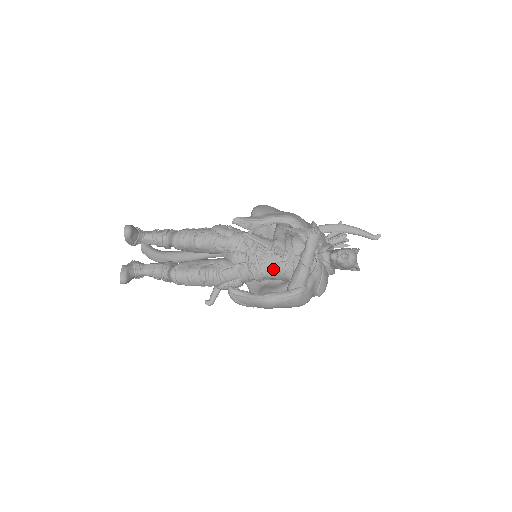
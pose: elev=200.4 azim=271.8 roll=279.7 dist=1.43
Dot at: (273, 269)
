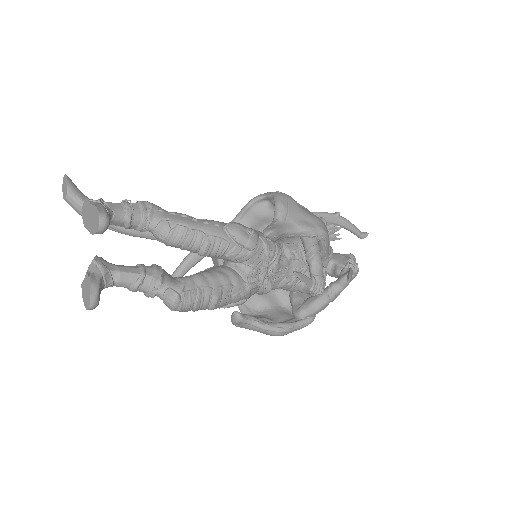
Dot at: (281, 285)
